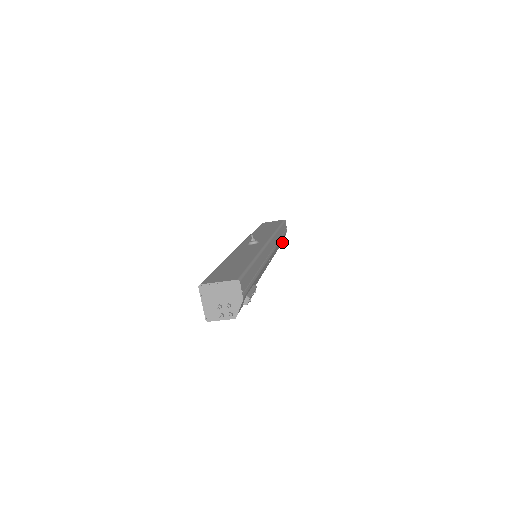
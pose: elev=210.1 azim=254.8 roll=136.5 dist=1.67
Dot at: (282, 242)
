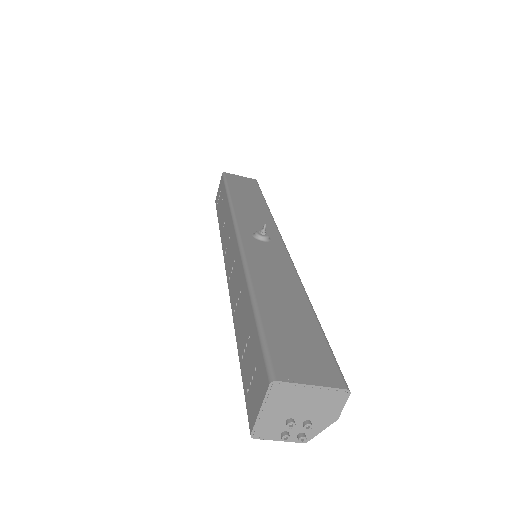
Dot at: occluded
